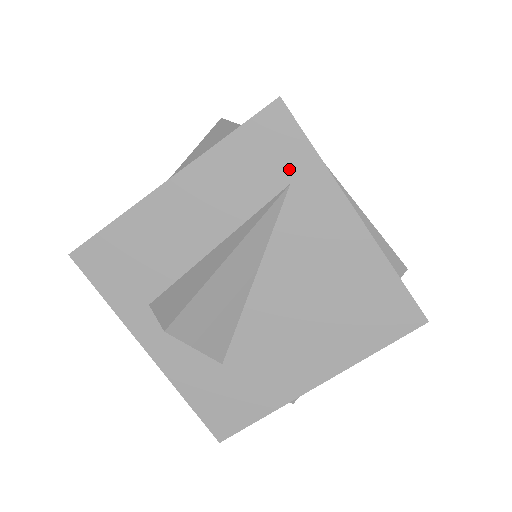
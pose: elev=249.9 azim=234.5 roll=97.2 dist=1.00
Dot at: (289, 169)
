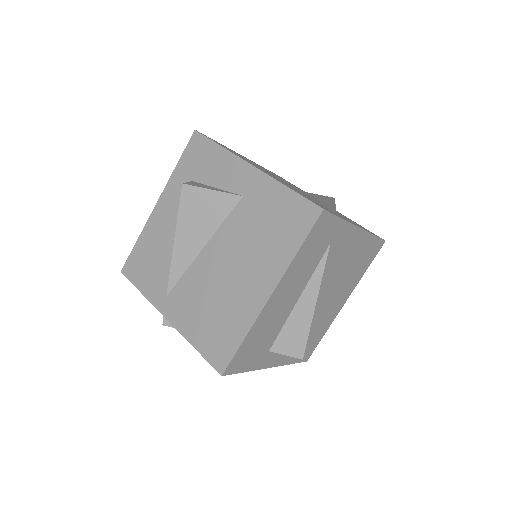
Dot at: (330, 237)
